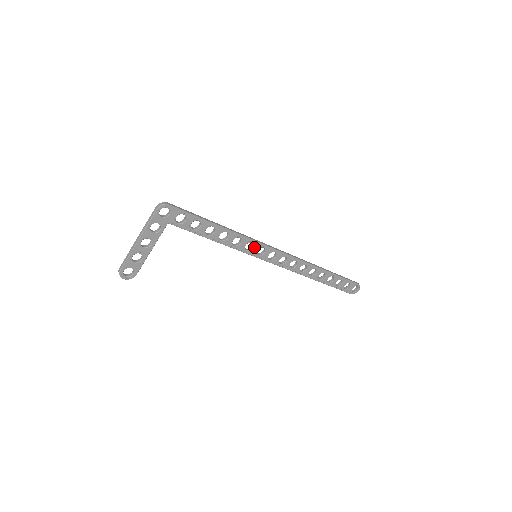
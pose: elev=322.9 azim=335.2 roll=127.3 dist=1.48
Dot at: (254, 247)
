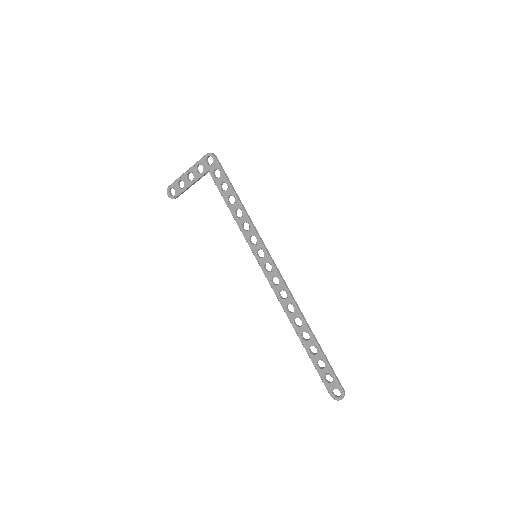
Dot at: (257, 244)
